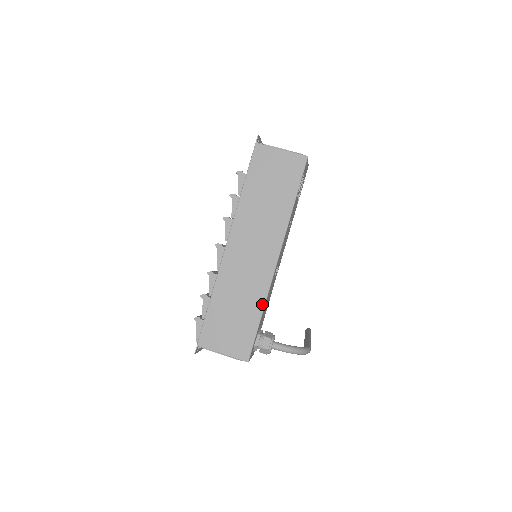
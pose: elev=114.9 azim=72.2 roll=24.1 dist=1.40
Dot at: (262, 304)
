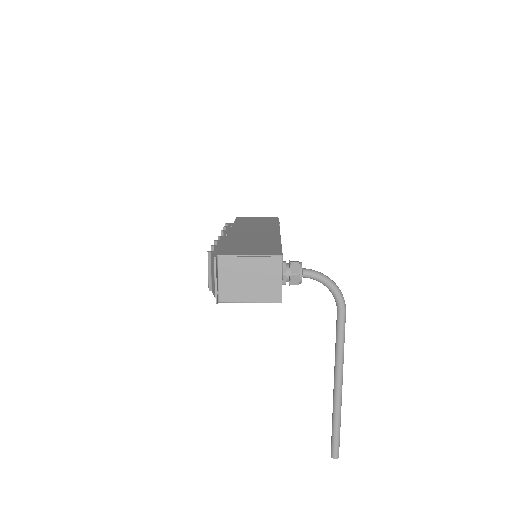
Dot at: (278, 241)
